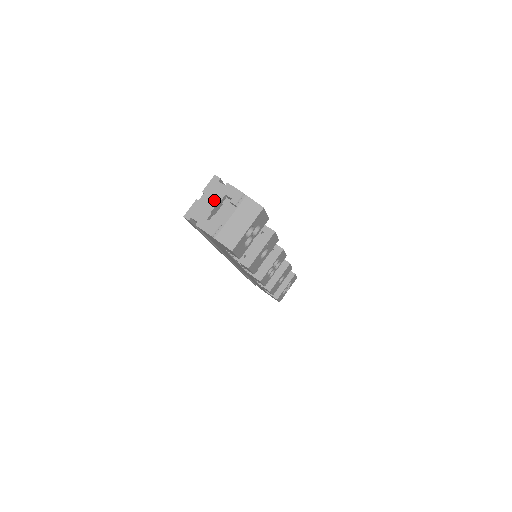
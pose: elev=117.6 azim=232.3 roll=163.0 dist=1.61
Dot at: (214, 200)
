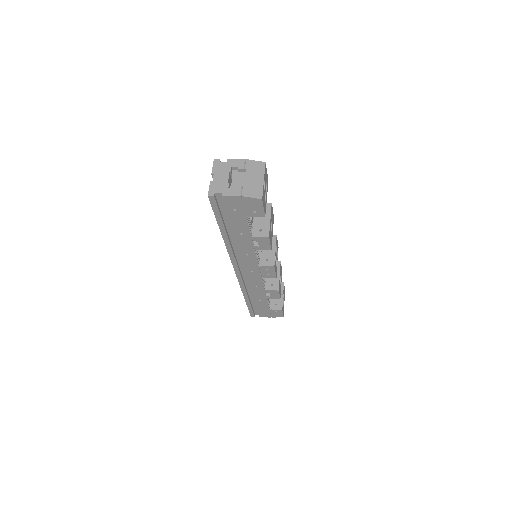
Dot at: (225, 174)
